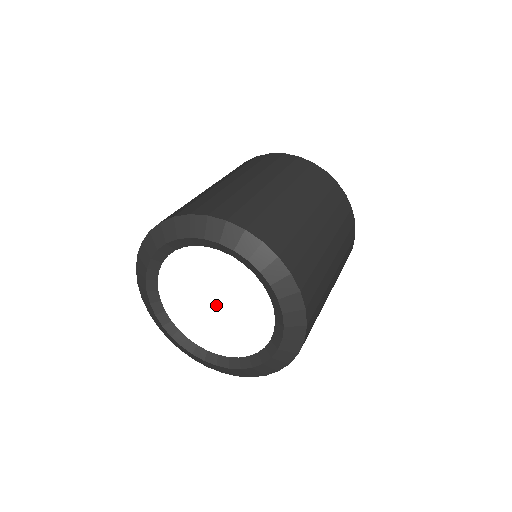
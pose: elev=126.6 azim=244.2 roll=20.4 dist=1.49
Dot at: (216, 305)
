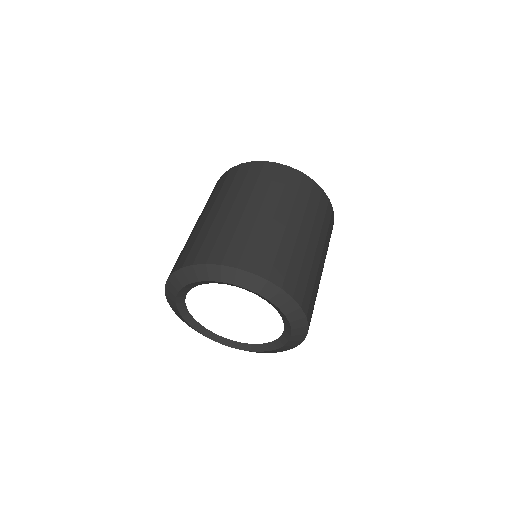
Dot at: (235, 314)
